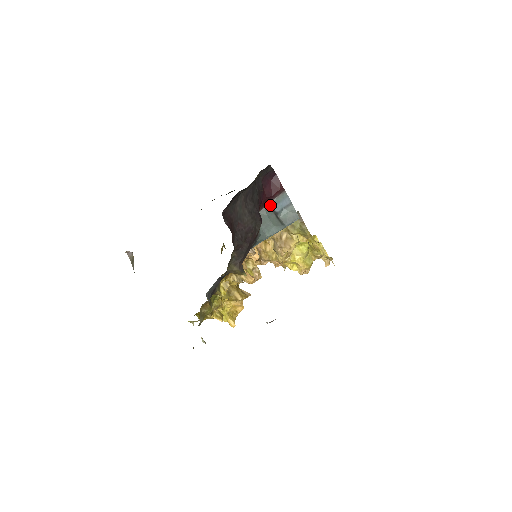
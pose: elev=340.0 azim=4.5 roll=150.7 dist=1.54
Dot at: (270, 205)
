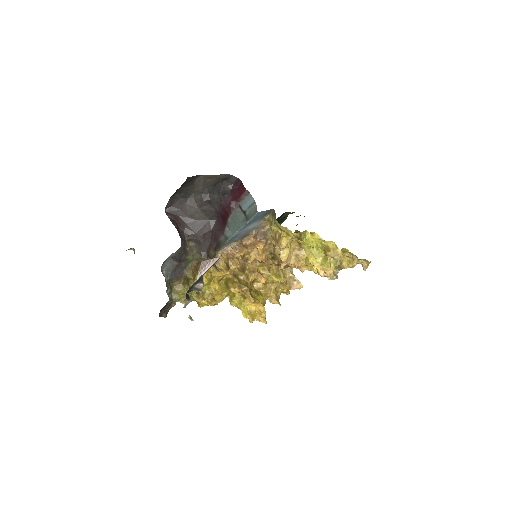
Dot at: (240, 207)
